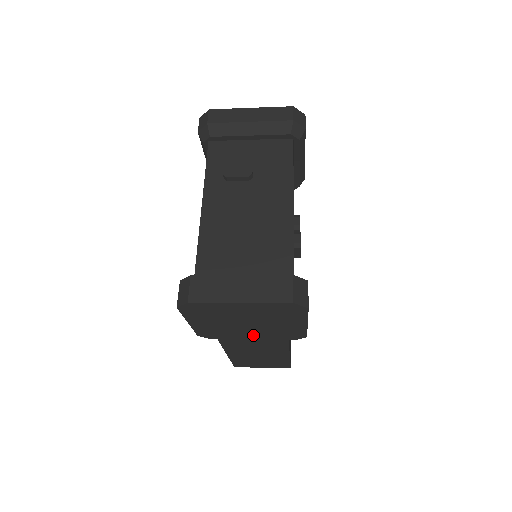
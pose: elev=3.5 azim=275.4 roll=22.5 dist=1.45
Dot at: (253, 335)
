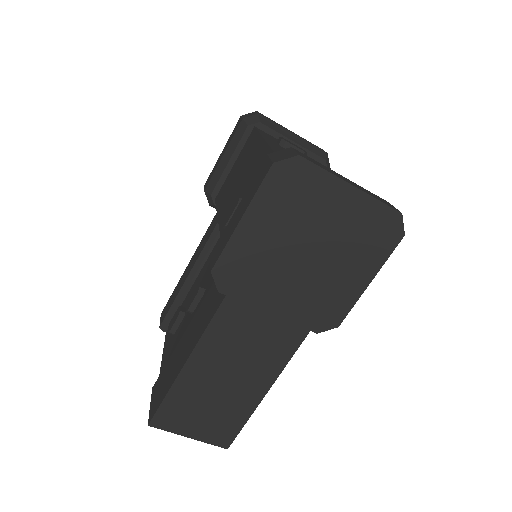
Dot at: (283, 297)
